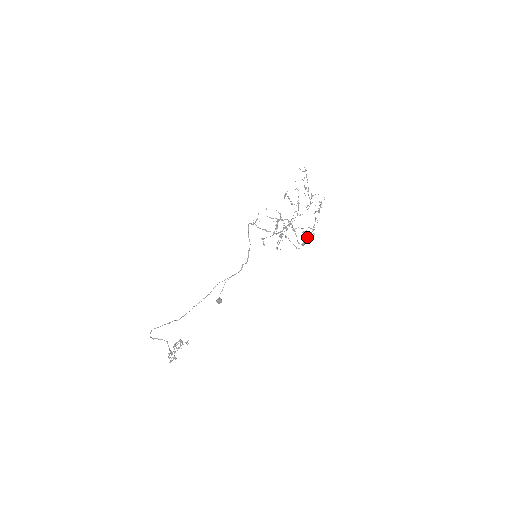
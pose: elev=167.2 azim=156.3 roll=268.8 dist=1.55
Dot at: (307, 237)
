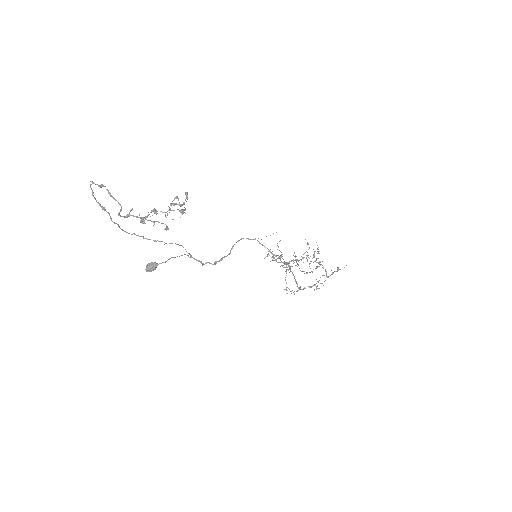
Dot at: (302, 289)
